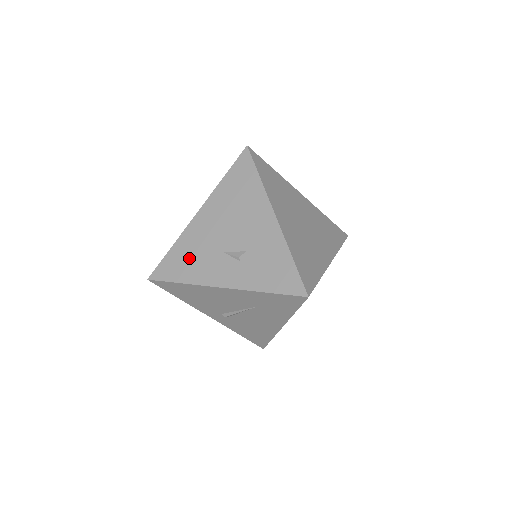
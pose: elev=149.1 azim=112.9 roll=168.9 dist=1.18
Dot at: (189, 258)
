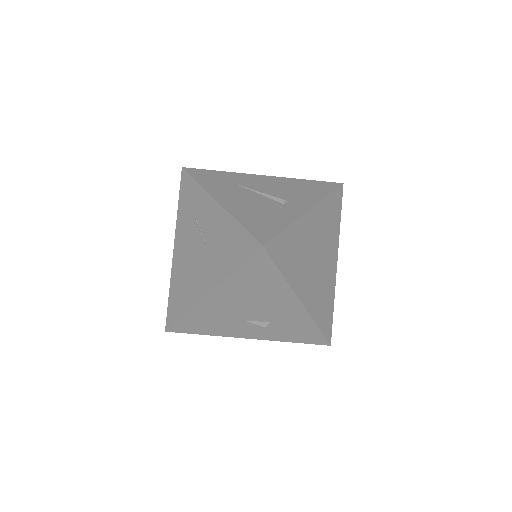
Dot at: (208, 323)
